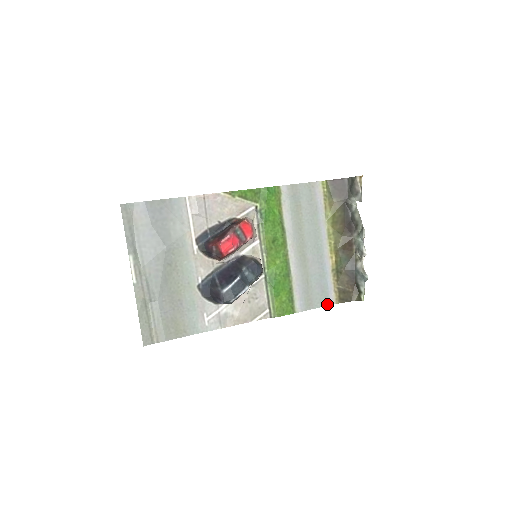
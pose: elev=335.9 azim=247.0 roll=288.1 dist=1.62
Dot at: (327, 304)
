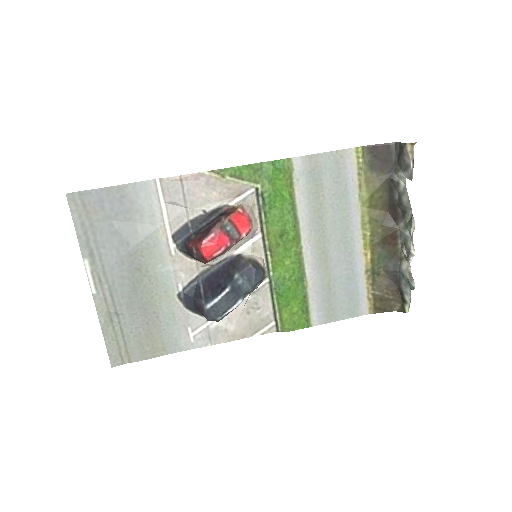
Dot at: (356, 314)
